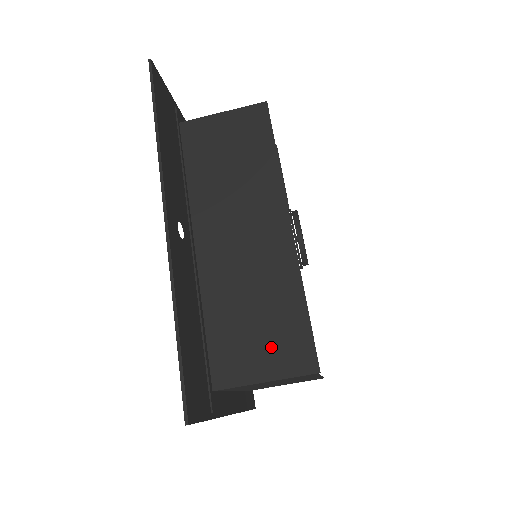
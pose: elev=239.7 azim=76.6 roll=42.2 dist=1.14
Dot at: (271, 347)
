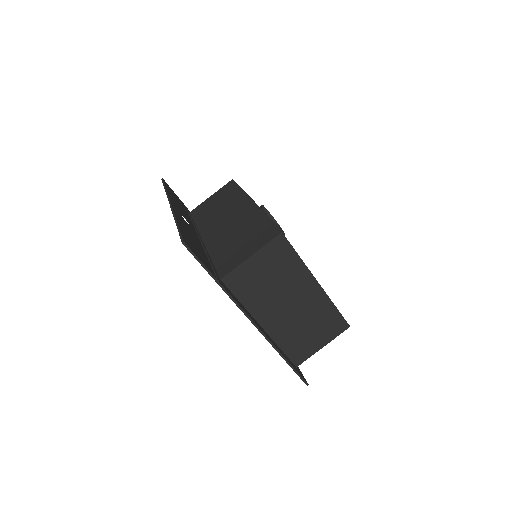
Dot at: (252, 242)
